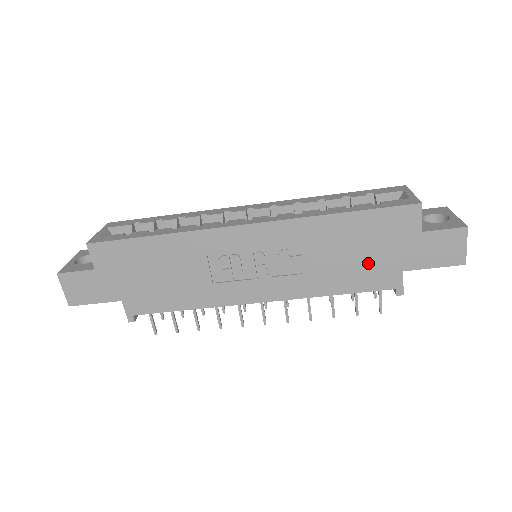
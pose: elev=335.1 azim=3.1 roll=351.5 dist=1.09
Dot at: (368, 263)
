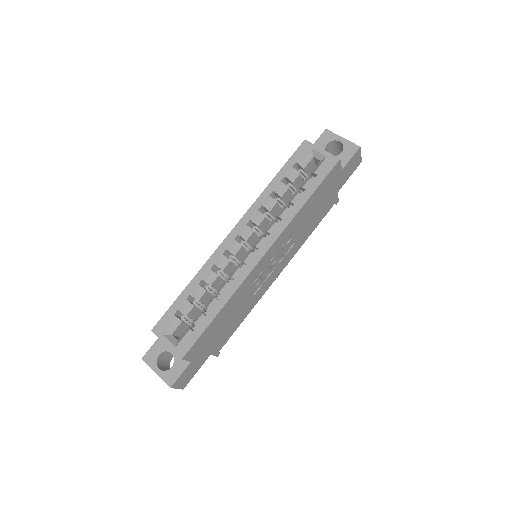
Dot at: (322, 207)
